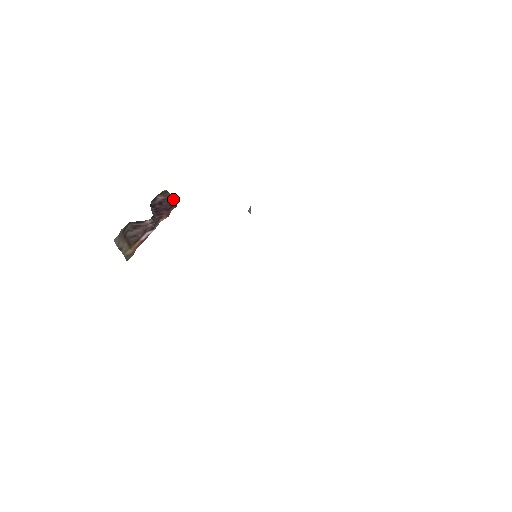
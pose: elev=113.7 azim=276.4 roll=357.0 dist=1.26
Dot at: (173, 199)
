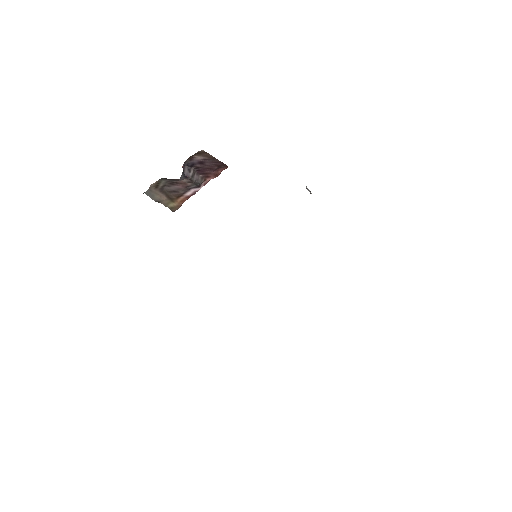
Dot at: occluded
